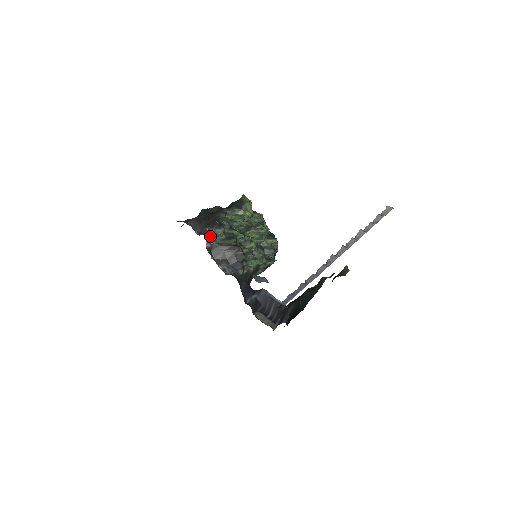
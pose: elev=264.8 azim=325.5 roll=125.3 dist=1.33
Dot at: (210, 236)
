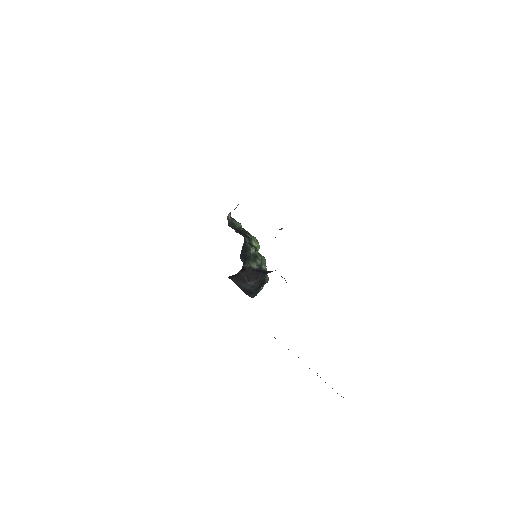
Dot at: (231, 219)
